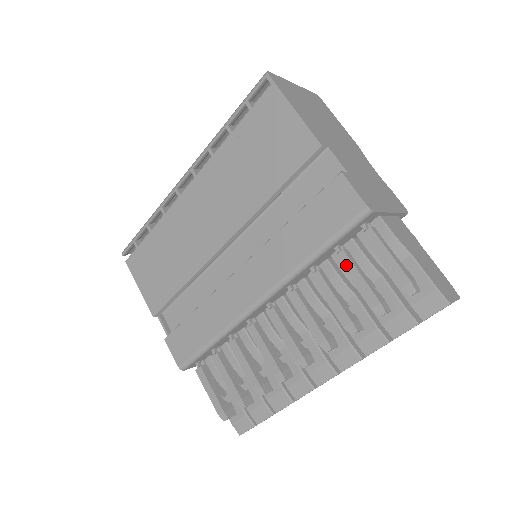
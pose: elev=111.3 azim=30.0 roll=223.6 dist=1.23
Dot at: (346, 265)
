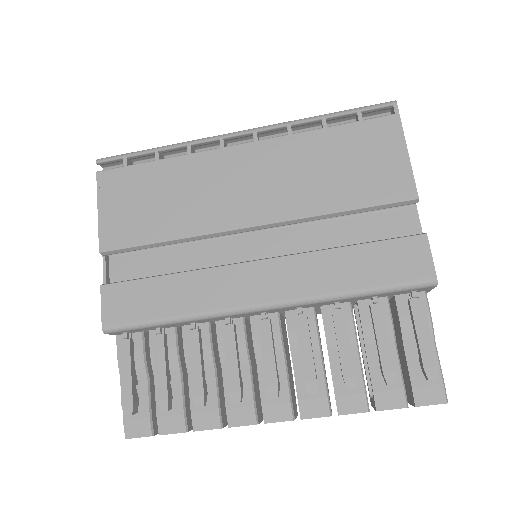
Dot at: (378, 319)
